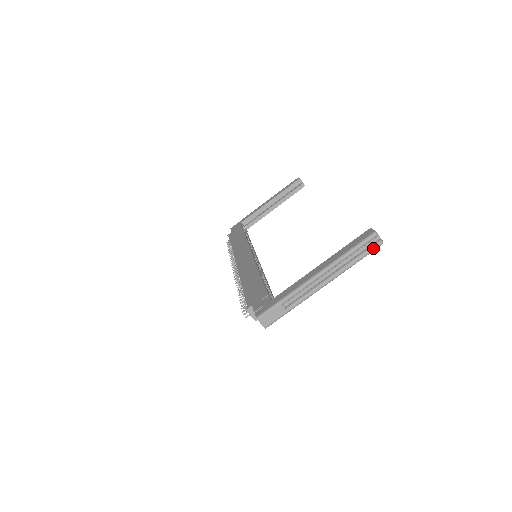
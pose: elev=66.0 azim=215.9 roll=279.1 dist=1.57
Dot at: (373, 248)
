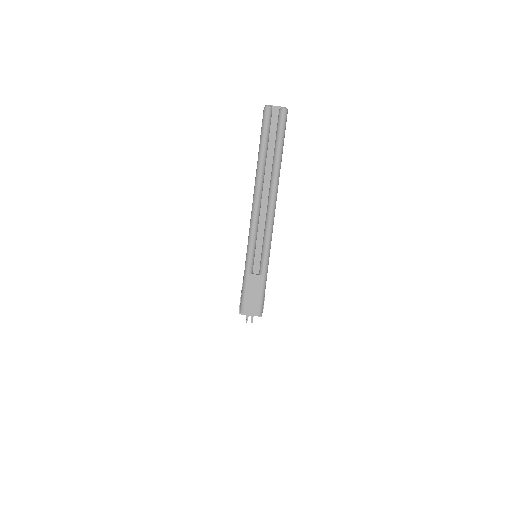
Dot at: (280, 124)
